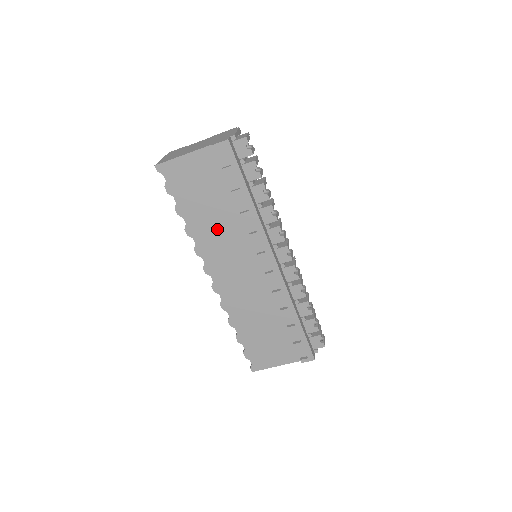
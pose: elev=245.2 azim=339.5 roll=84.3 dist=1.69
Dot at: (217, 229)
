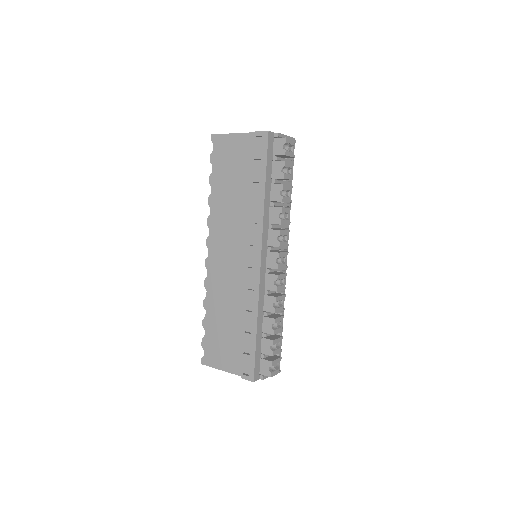
Dot at: (231, 208)
